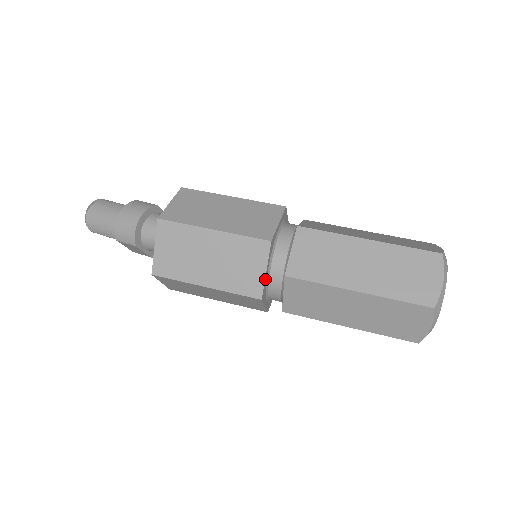
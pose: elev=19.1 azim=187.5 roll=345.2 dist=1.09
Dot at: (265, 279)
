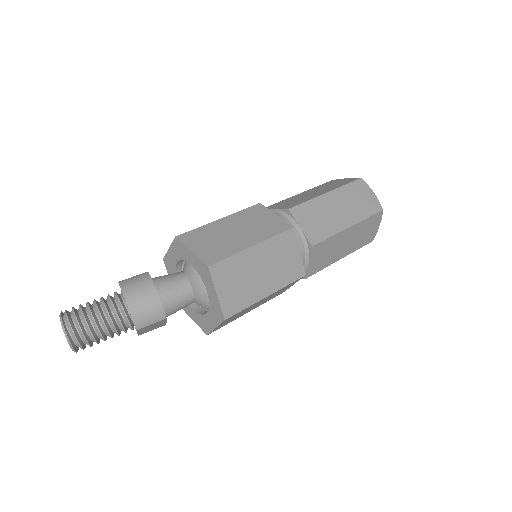
Dot at: (300, 258)
